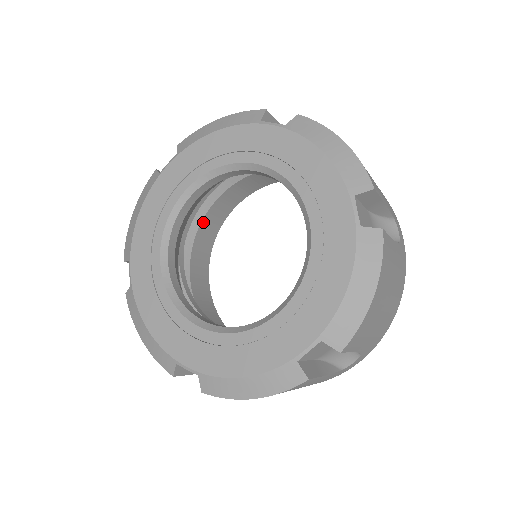
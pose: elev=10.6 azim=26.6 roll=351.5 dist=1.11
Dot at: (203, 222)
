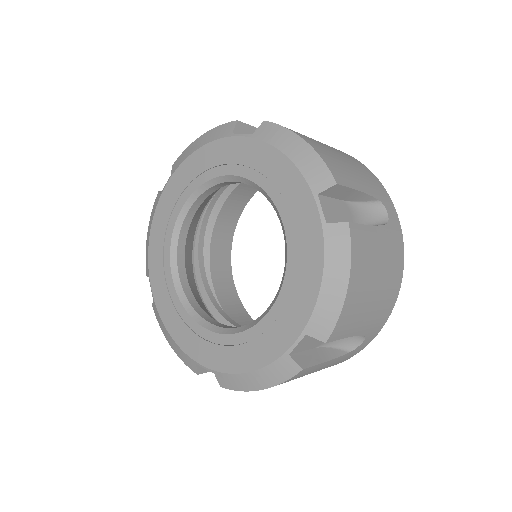
Dot at: occluded
